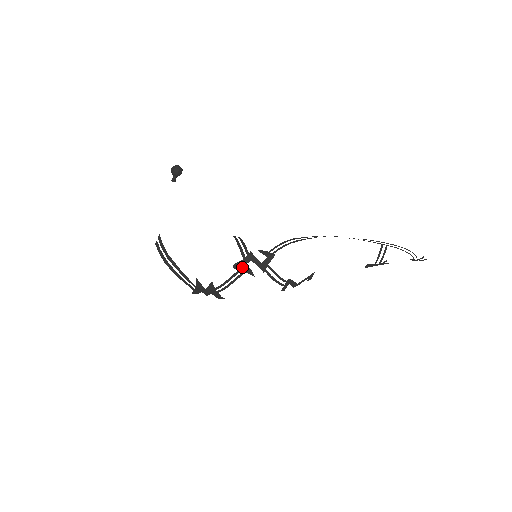
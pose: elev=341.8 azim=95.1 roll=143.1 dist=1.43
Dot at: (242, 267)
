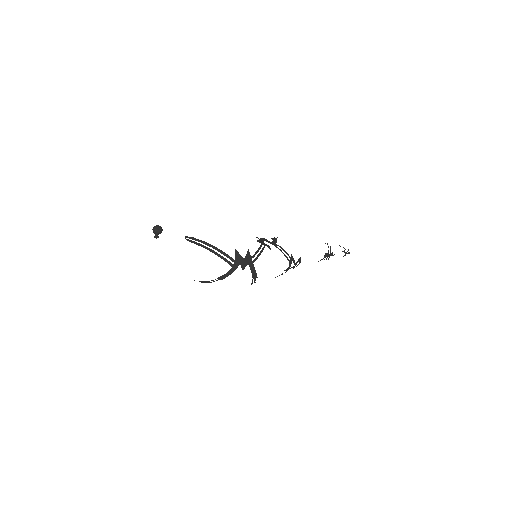
Dot at: (262, 243)
